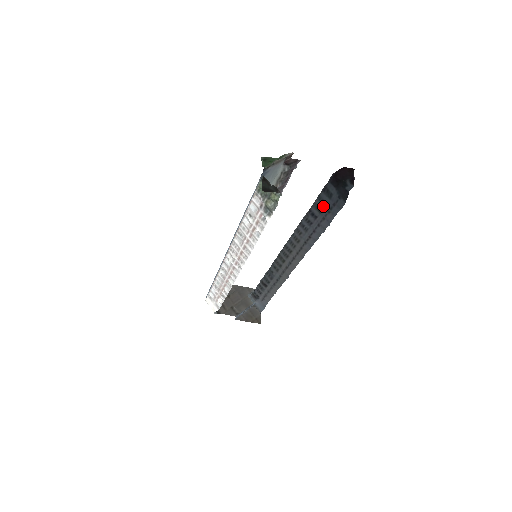
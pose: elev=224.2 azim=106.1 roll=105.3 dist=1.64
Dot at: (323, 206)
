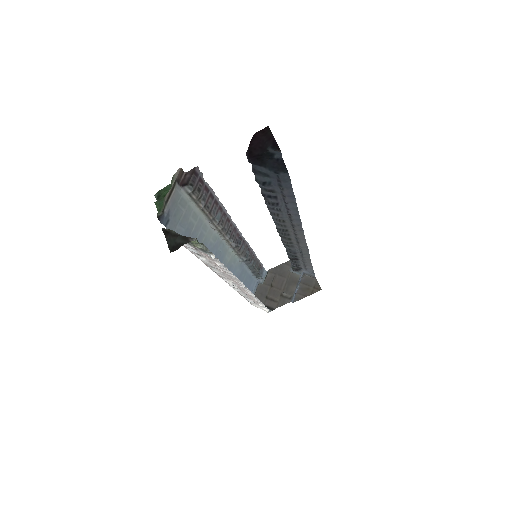
Dot at: (270, 187)
